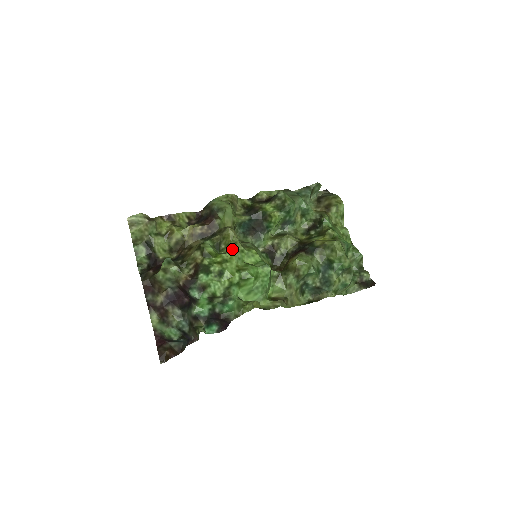
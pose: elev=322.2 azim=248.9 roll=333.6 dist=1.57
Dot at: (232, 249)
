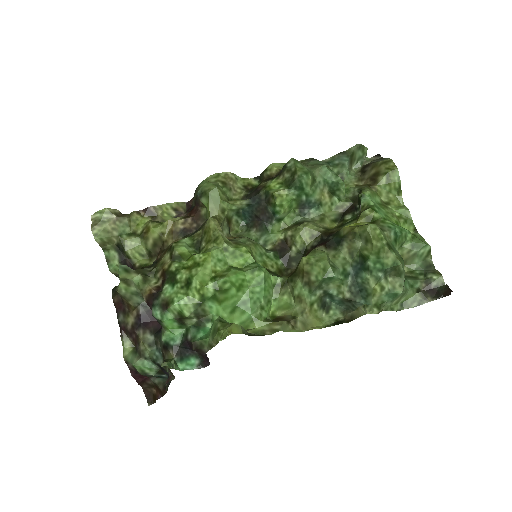
Dot at: (211, 247)
